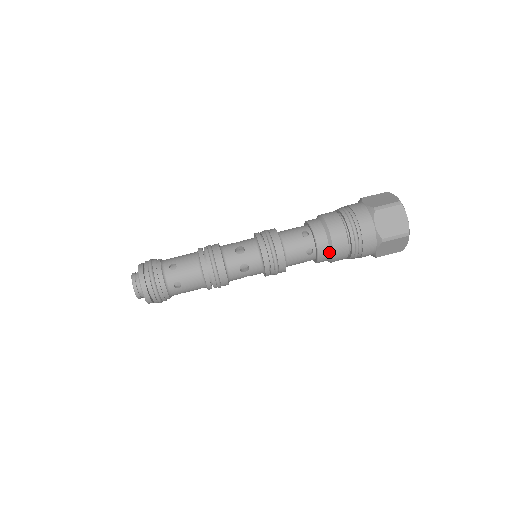
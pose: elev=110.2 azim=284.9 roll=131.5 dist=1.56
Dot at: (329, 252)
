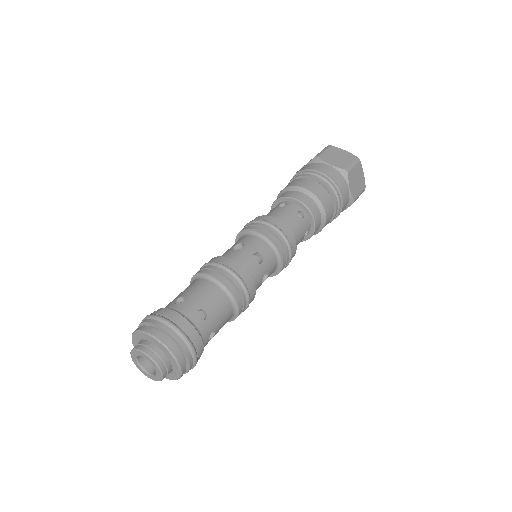
Dot at: (317, 206)
